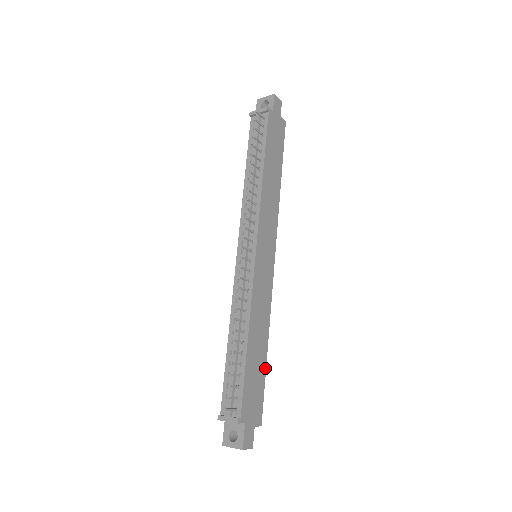
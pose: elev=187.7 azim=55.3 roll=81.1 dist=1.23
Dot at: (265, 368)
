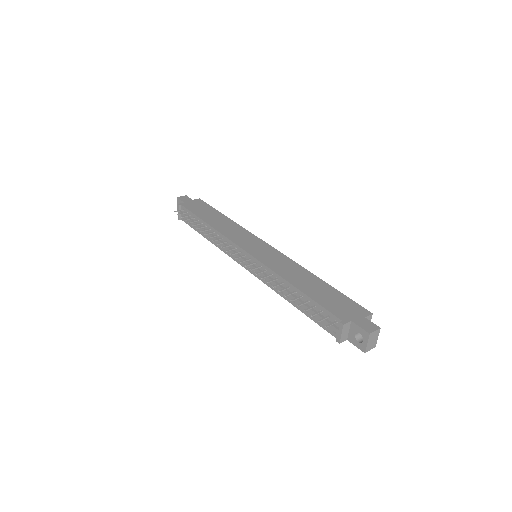
Dot at: (332, 288)
